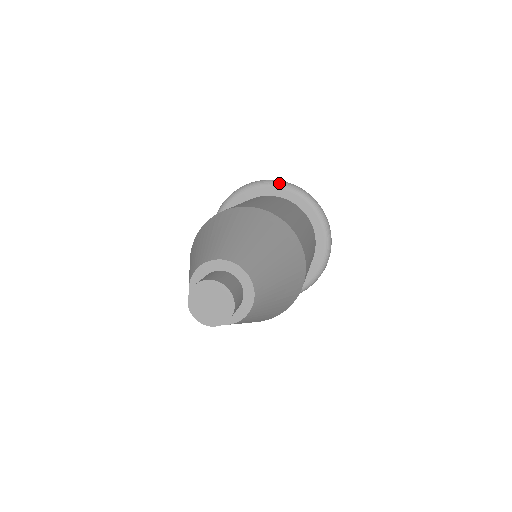
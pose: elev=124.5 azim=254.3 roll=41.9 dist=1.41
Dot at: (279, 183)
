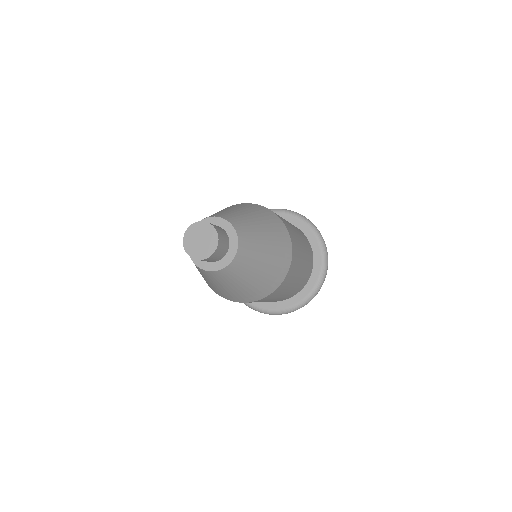
Dot at: (295, 213)
